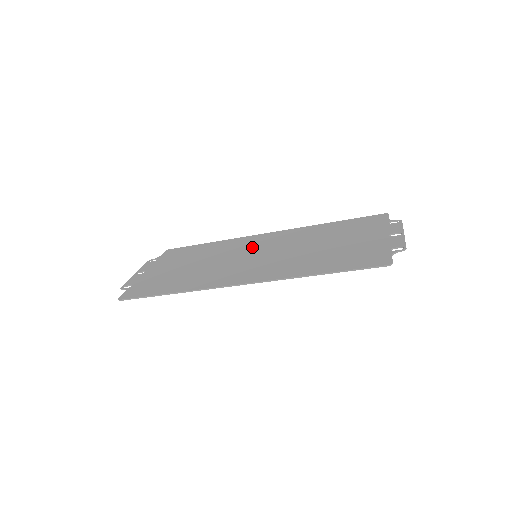
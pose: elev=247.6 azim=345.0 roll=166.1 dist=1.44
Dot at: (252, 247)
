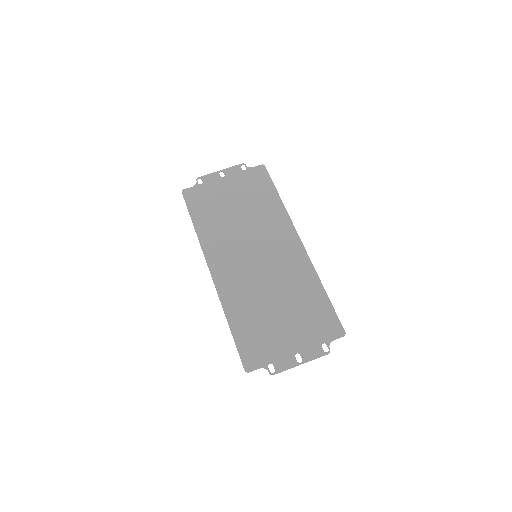
Dot at: (271, 243)
